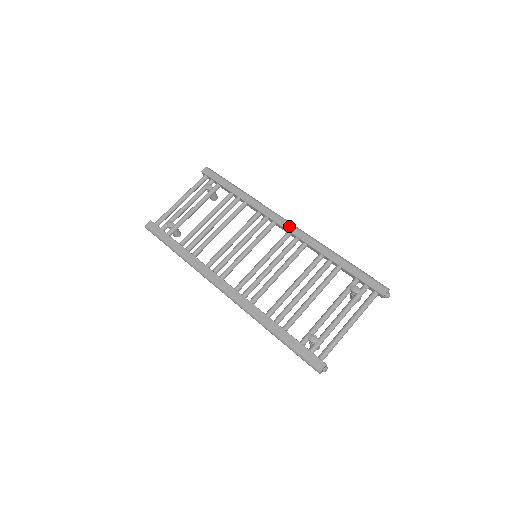
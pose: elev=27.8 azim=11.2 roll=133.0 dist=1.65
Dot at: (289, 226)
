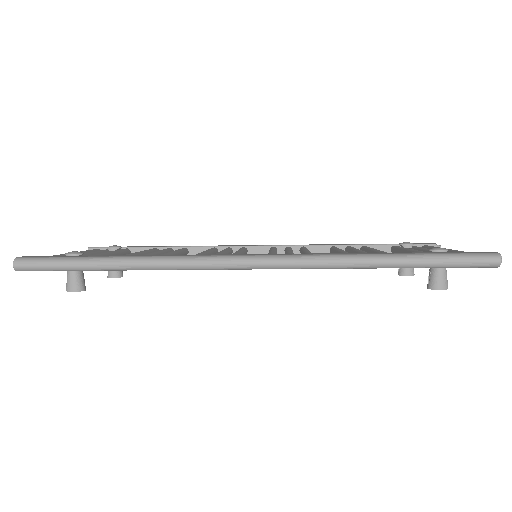
Dot at: (268, 245)
